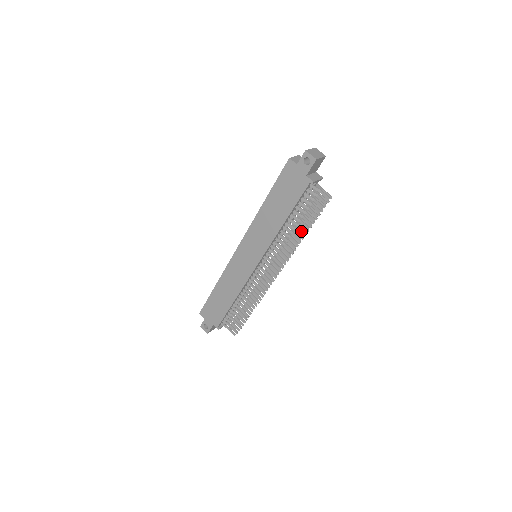
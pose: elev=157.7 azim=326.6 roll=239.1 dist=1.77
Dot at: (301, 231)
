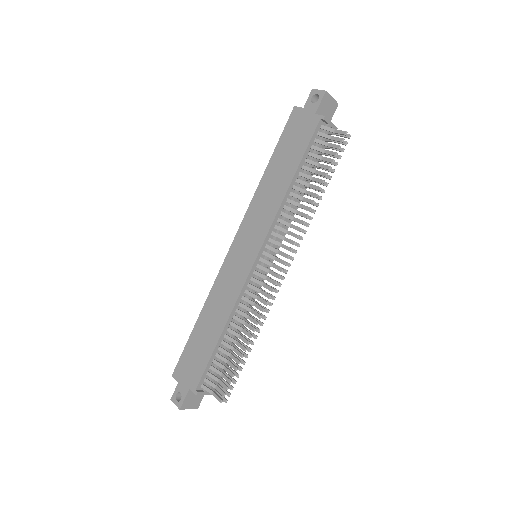
Dot at: occluded
